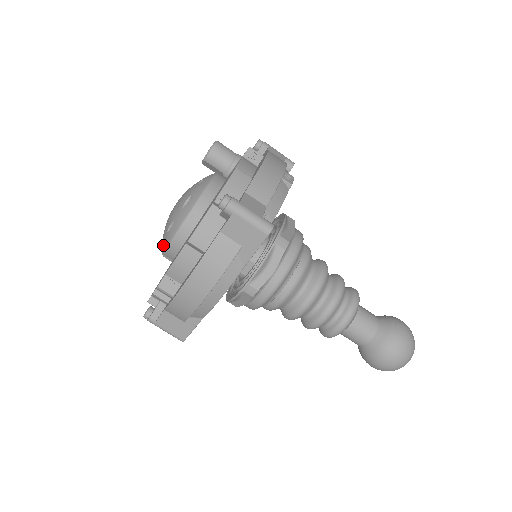
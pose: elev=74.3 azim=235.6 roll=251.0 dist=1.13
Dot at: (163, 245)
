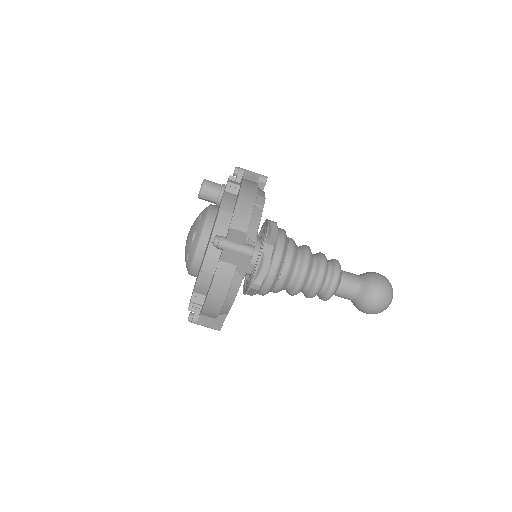
Dot at: (187, 269)
